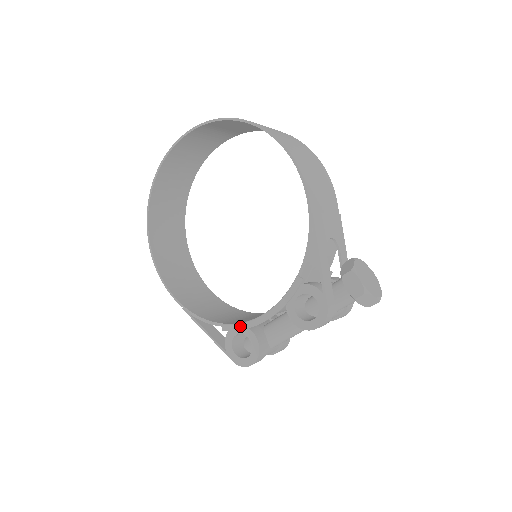
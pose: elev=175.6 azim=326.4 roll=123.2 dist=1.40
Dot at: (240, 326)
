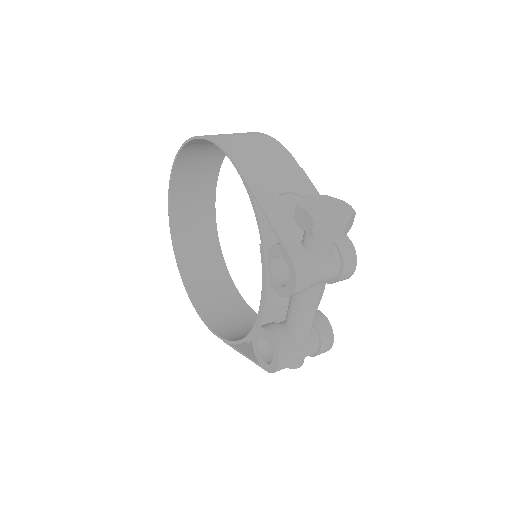
Dot at: (253, 329)
